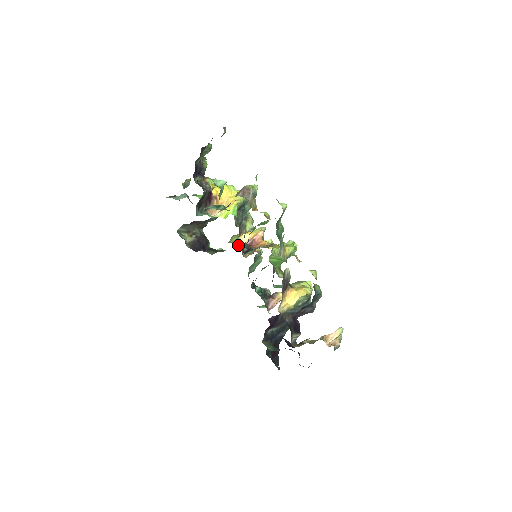
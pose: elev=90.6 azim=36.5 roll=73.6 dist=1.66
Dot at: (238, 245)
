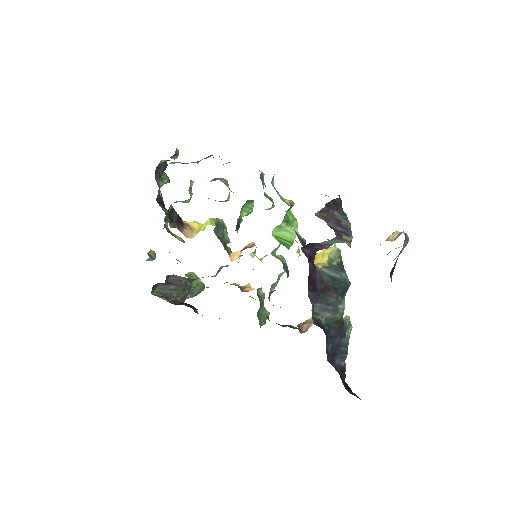
Dot at: occluded
